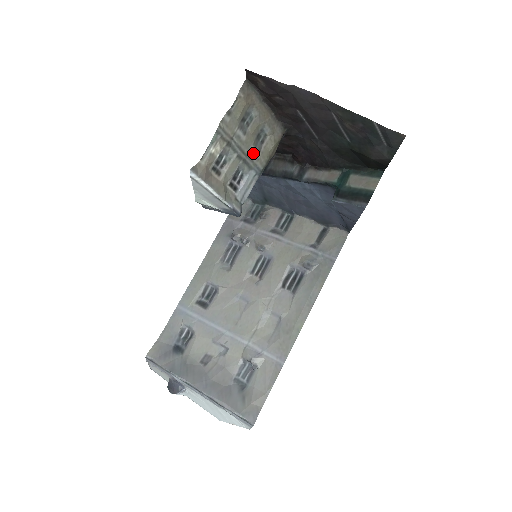
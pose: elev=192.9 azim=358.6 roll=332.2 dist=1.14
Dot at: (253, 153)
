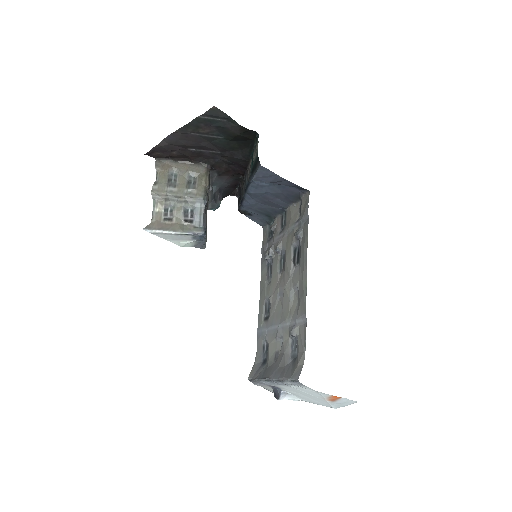
Dot at: (190, 193)
